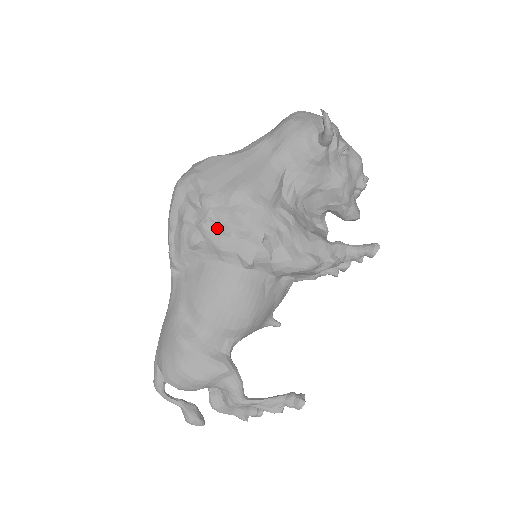
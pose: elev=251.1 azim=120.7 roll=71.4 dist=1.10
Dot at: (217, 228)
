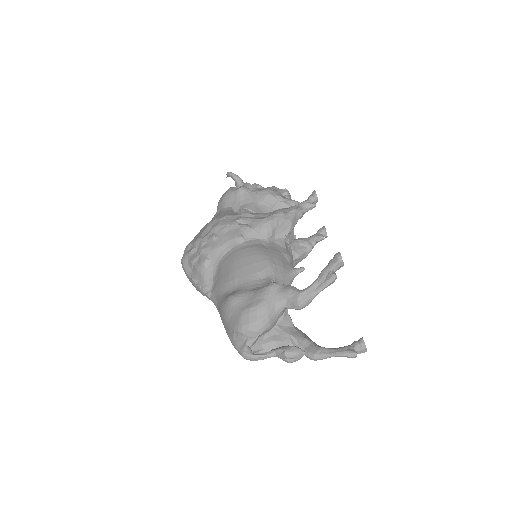
Dot at: (210, 242)
